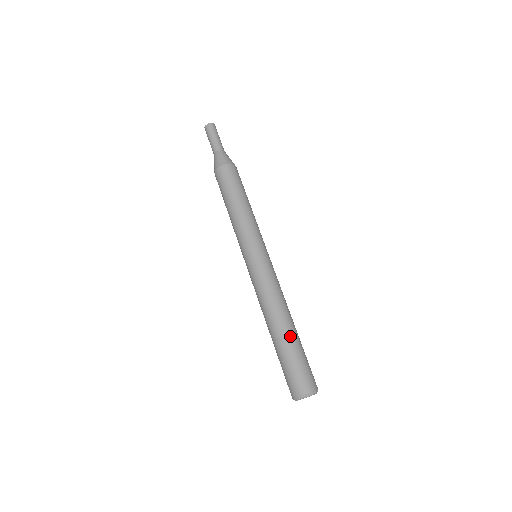
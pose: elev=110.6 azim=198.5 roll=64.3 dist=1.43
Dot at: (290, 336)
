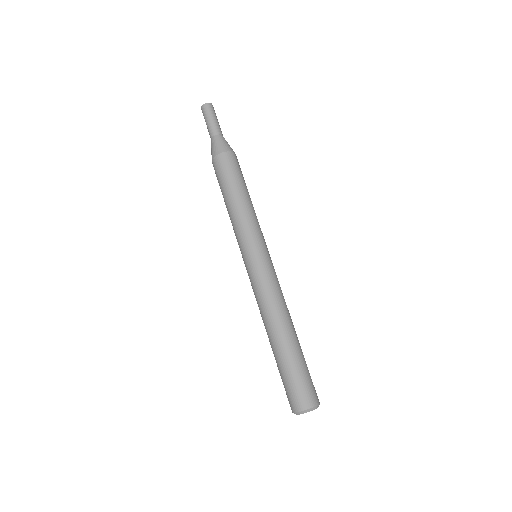
Dot at: (290, 347)
